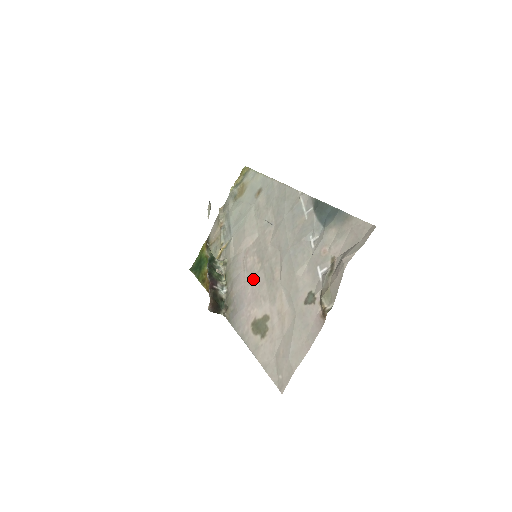
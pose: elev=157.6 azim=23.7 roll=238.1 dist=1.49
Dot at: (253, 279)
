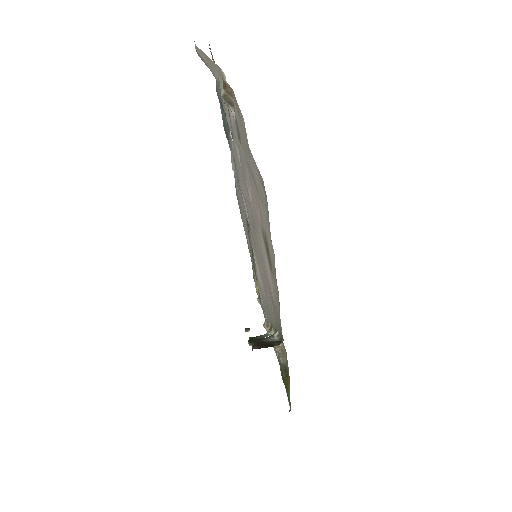
Dot at: (262, 265)
